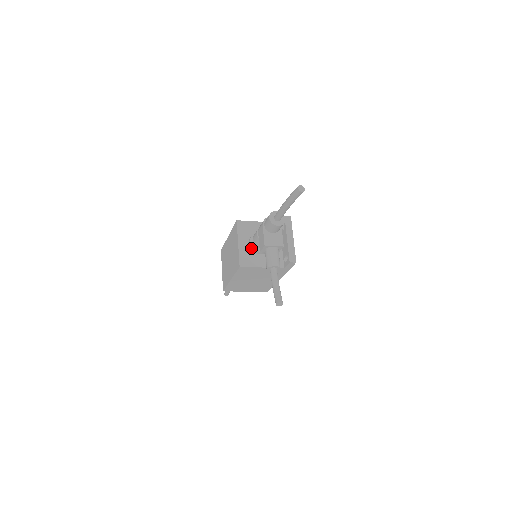
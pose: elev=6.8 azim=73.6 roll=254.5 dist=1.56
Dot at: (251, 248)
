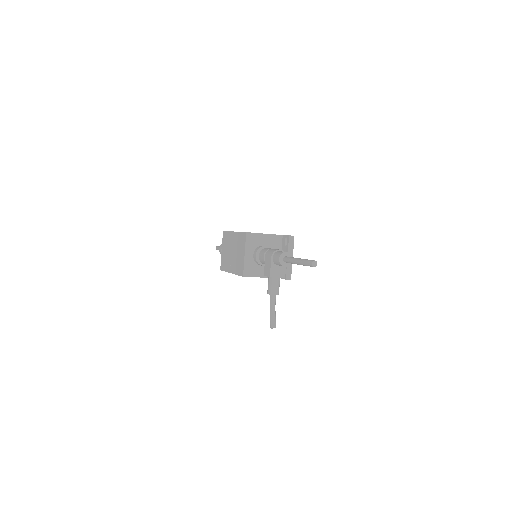
Dot at: (255, 260)
